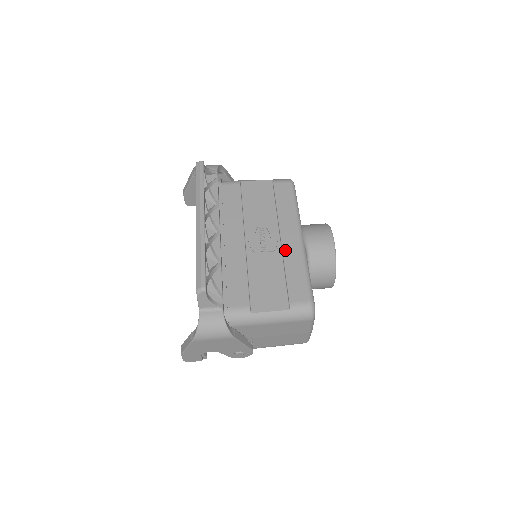
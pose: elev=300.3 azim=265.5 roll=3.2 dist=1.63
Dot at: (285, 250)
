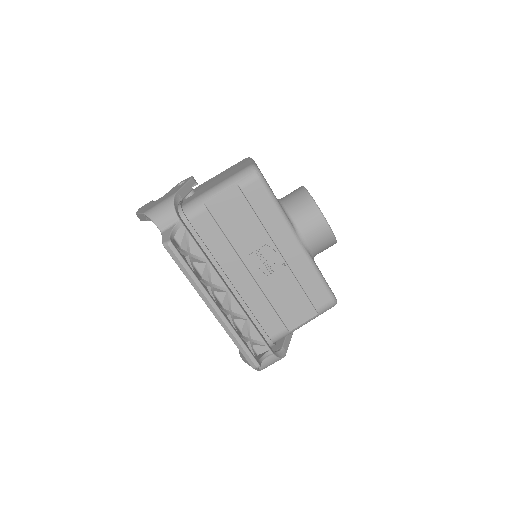
Dot at: (291, 265)
